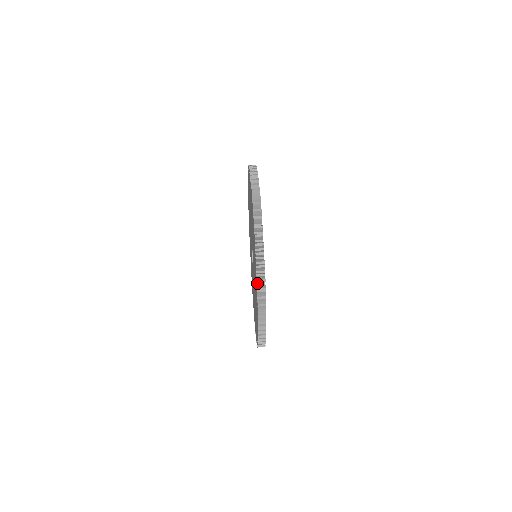
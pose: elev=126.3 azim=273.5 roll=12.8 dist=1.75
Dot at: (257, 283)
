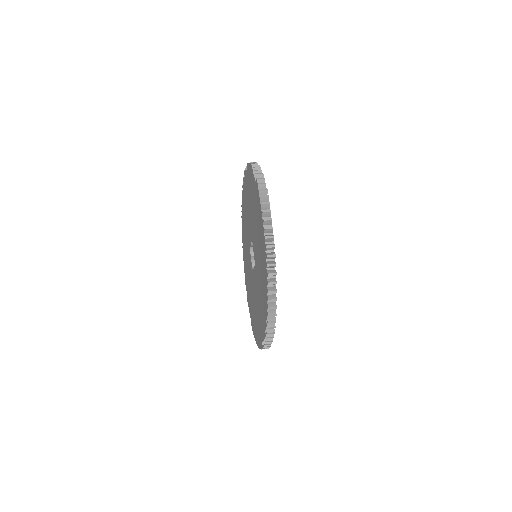
Dot at: occluded
